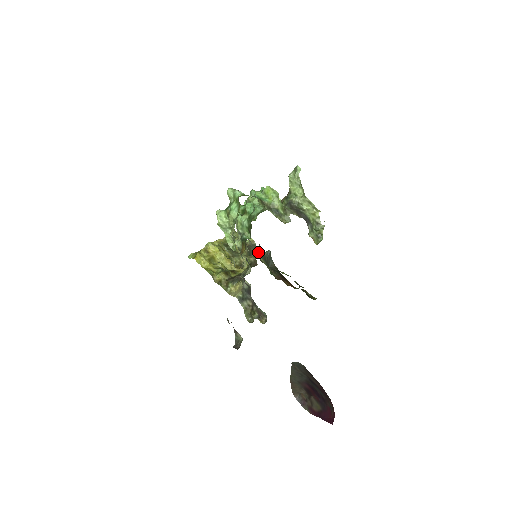
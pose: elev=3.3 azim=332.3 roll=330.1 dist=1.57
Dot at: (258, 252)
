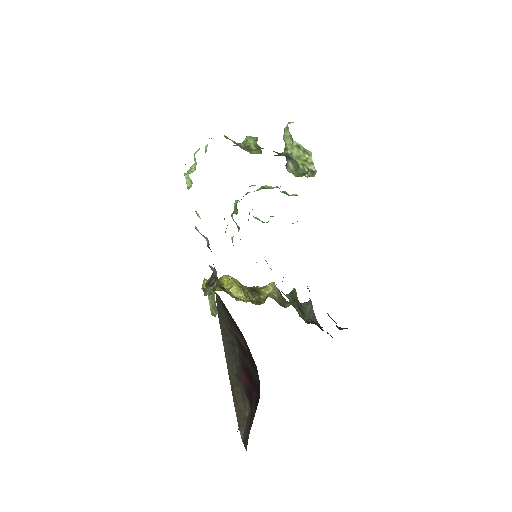
Dot at: (289, 294)
